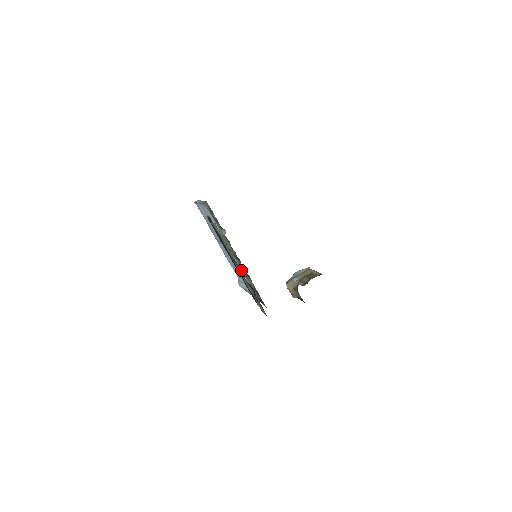
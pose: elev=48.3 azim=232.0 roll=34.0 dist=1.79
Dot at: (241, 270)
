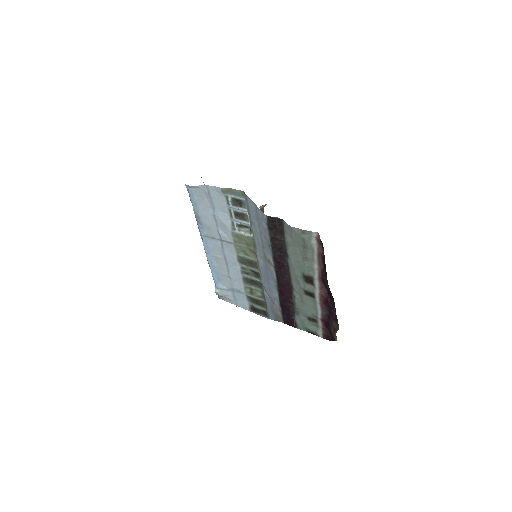
Dot at: (320, 289)
